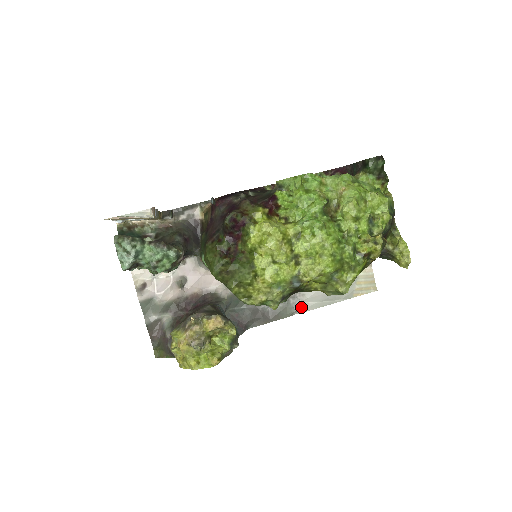
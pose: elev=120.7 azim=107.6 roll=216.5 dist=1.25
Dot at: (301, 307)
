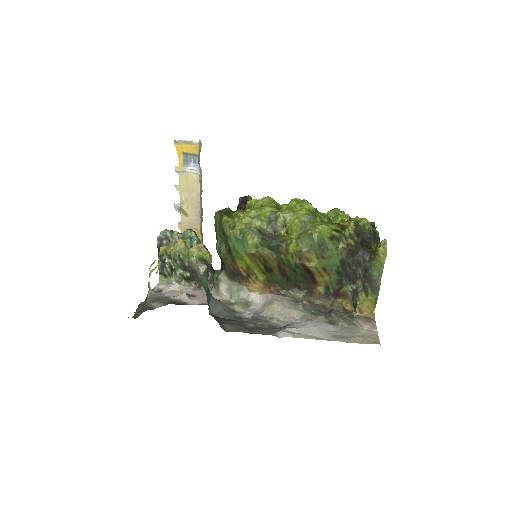
Dot at: (287, 332)
